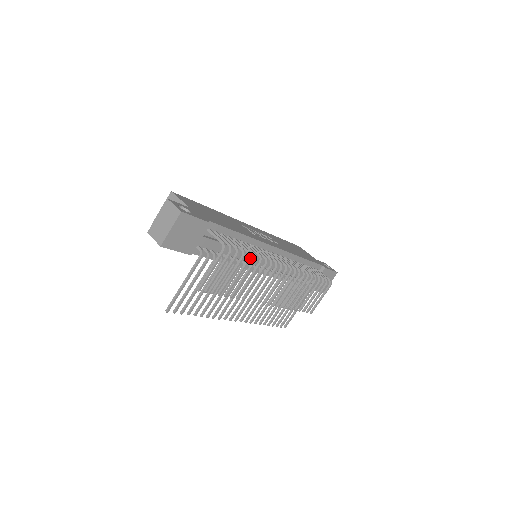
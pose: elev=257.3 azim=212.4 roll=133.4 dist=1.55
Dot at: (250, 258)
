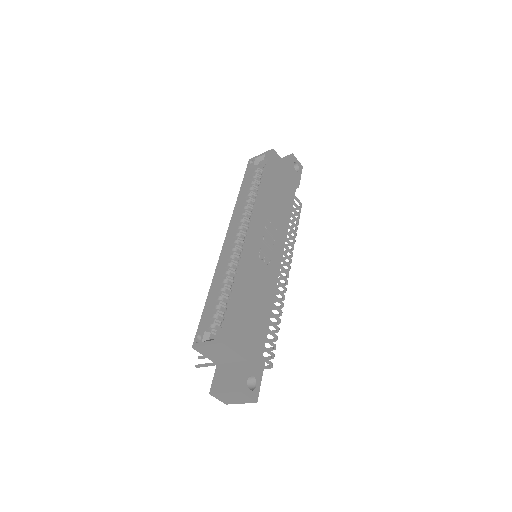
Dot at: occluded
